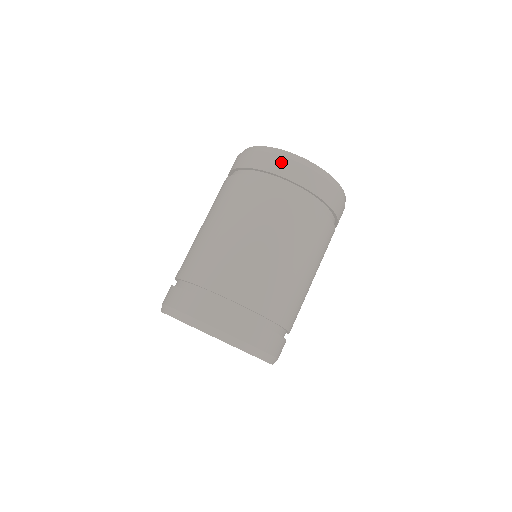
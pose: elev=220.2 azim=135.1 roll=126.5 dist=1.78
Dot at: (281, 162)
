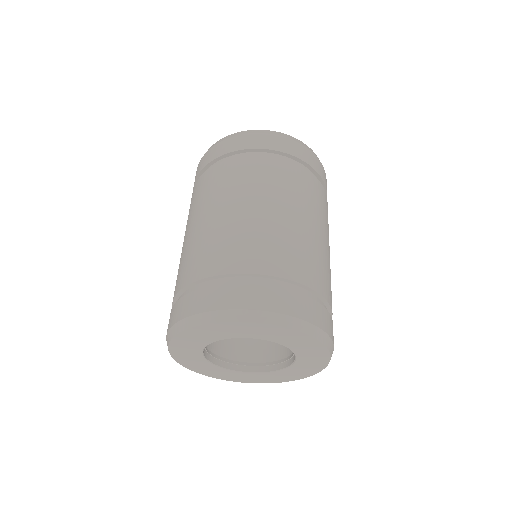
Dot at: (220, 146)
